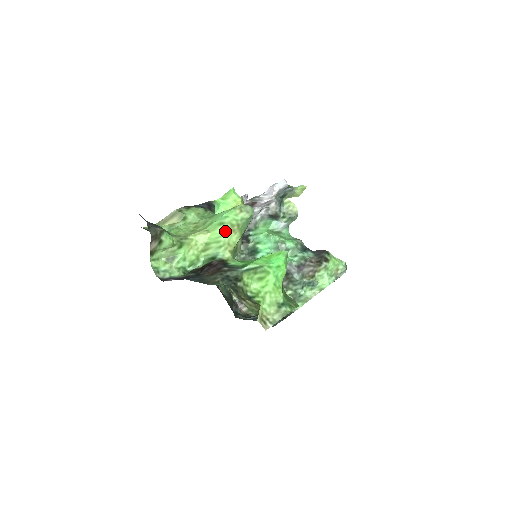
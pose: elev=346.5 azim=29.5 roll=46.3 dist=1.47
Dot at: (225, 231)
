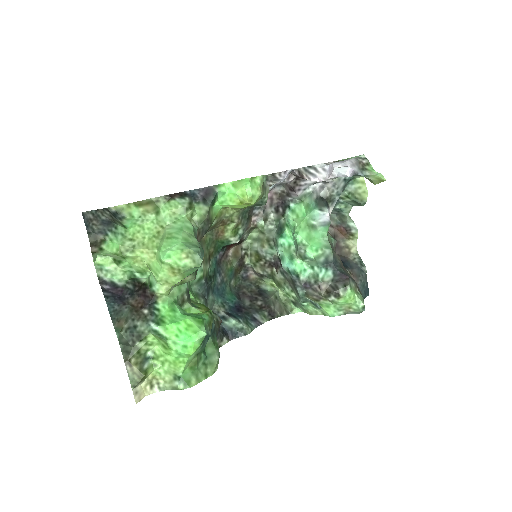
Dot at: (164, 269)
